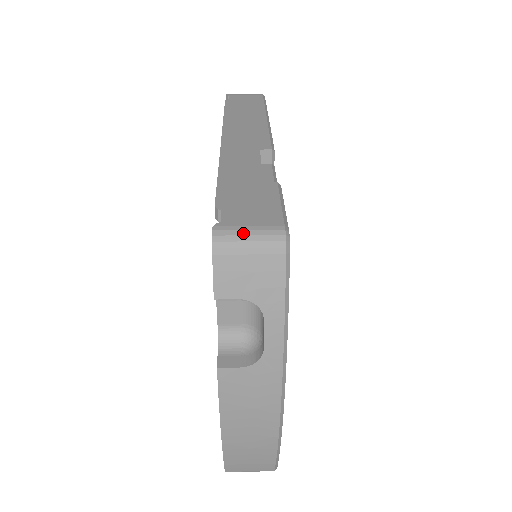
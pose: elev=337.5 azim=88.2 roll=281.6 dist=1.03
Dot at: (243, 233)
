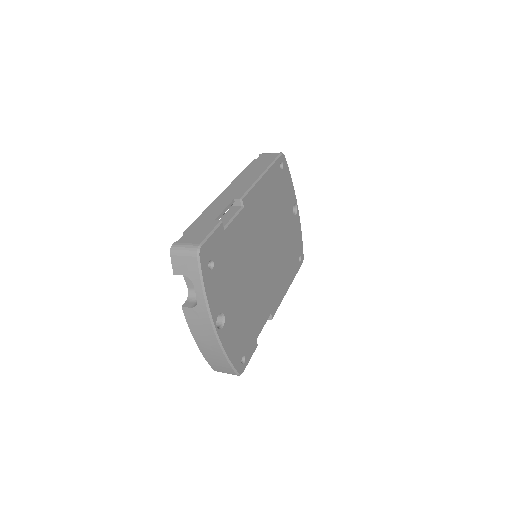
Dot at: (182, 246)
